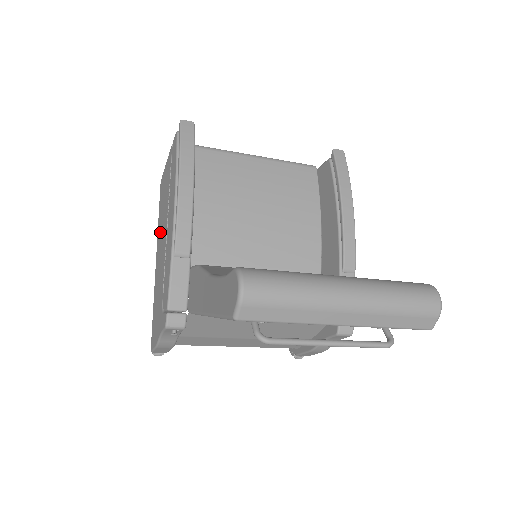
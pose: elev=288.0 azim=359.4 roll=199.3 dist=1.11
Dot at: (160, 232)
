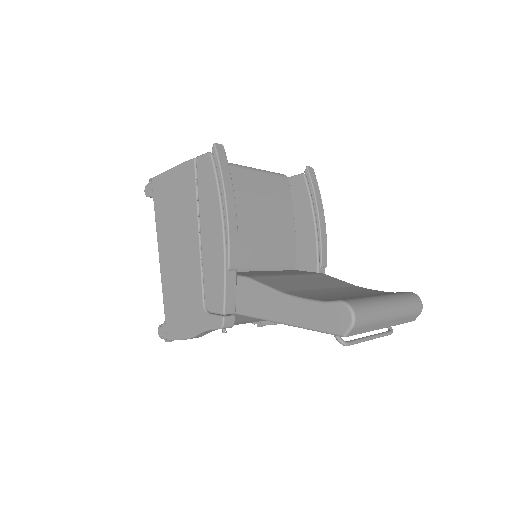
Dot at: (170, 234)
